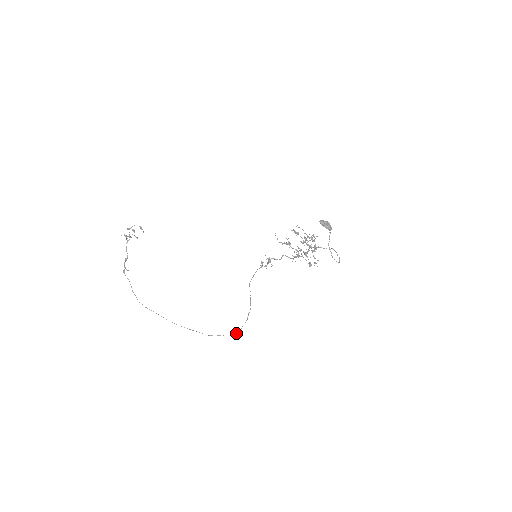
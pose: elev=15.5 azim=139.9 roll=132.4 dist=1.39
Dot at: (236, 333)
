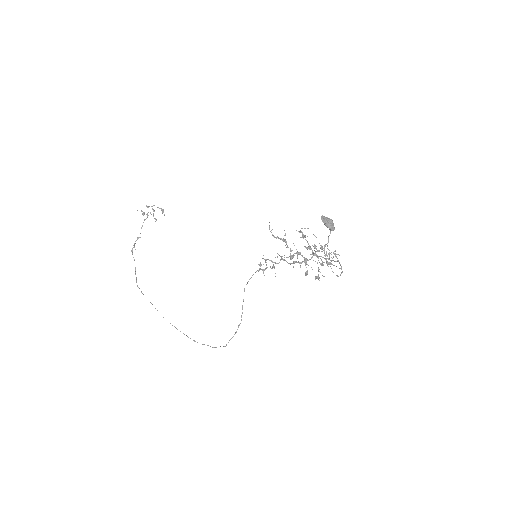
Dot at: occluded
